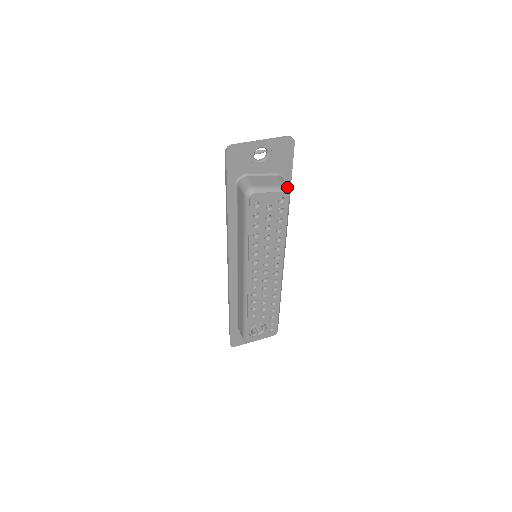
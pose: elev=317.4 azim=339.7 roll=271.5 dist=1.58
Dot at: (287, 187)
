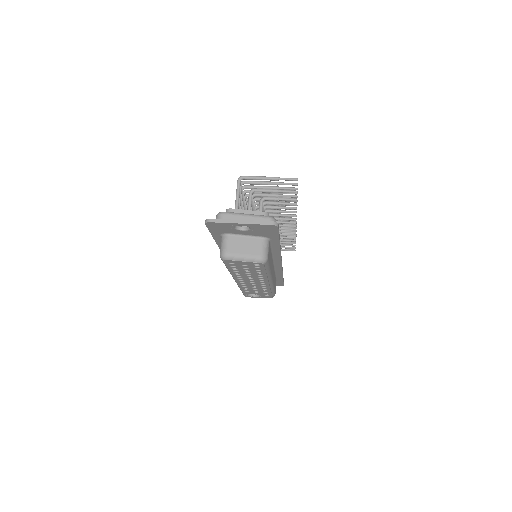
Dot at: (263, 258)
